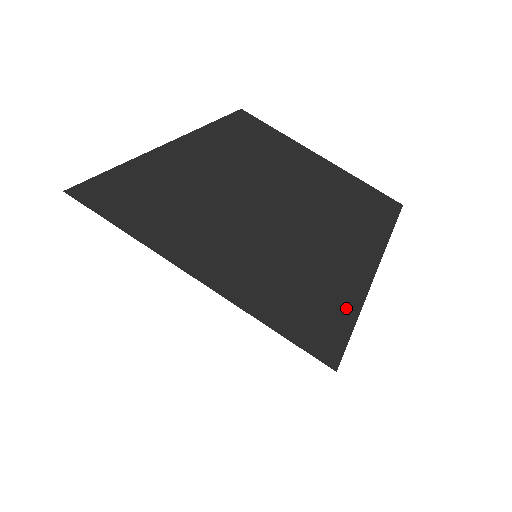
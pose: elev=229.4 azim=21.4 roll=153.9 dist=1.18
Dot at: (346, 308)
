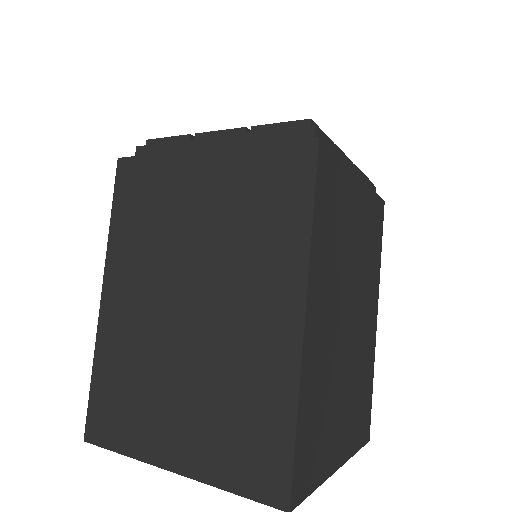
Dot at: (371, 388)
